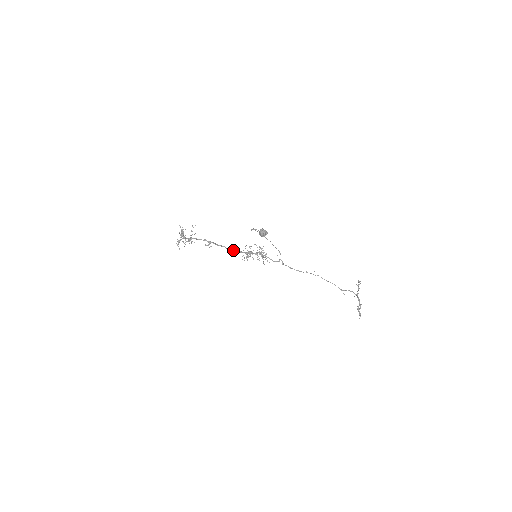
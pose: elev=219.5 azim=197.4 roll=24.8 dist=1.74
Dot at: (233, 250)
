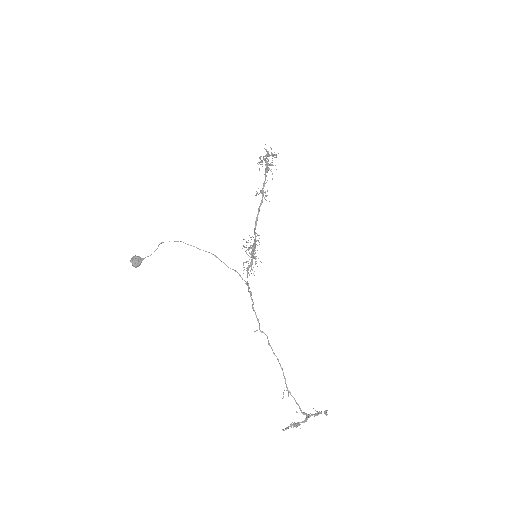
Dot at: (255, 225)
